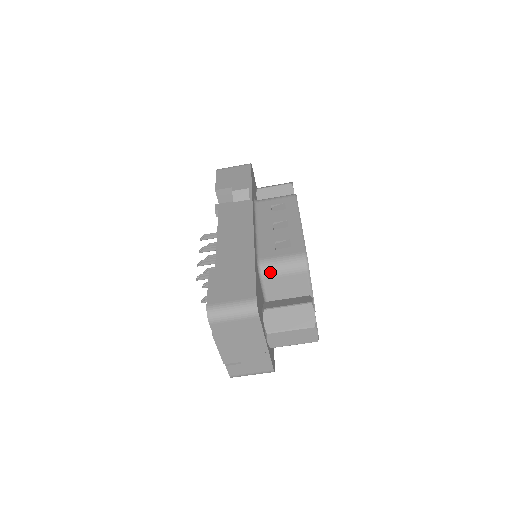
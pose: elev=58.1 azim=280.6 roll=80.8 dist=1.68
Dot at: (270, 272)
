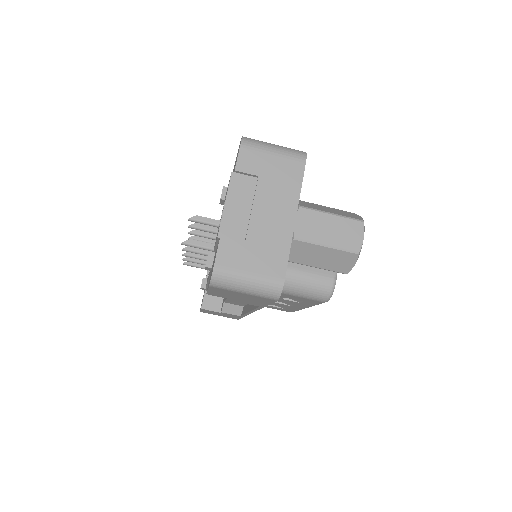
Dot at: occluded
